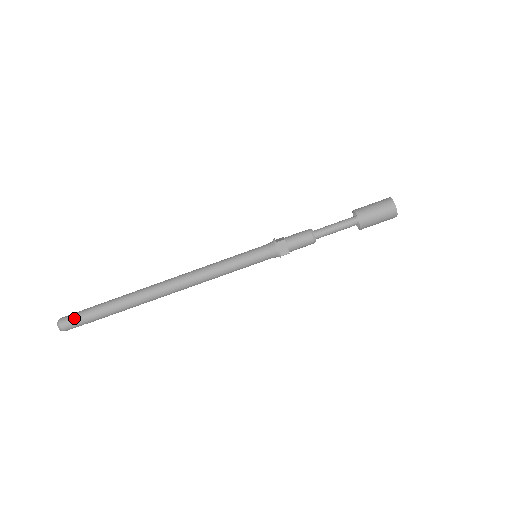
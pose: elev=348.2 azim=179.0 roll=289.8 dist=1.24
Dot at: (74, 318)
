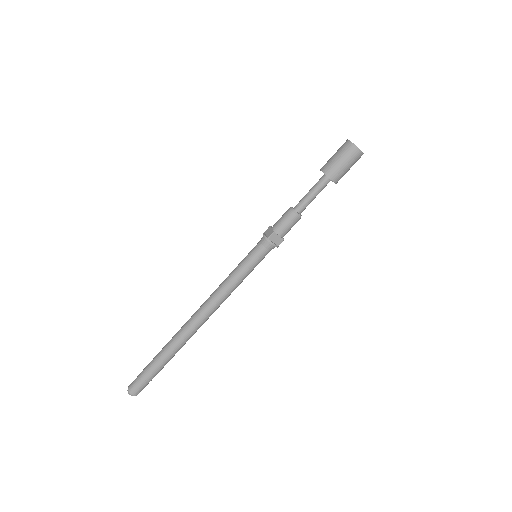
Dot at: (139, 384)
